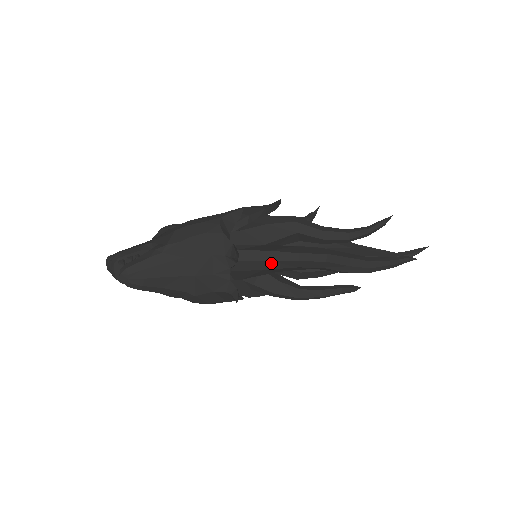
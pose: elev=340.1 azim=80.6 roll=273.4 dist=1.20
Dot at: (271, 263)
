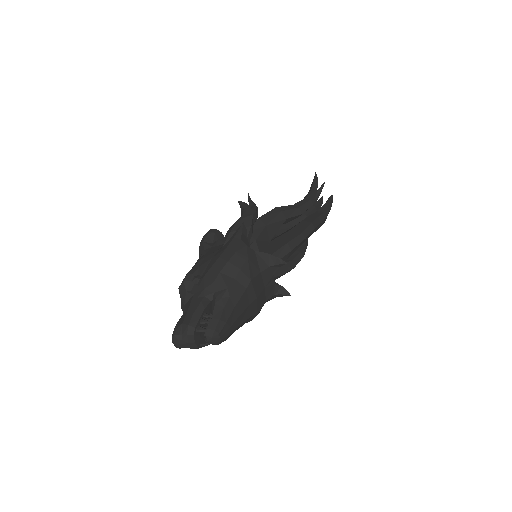
Dot at: (291, 252)
